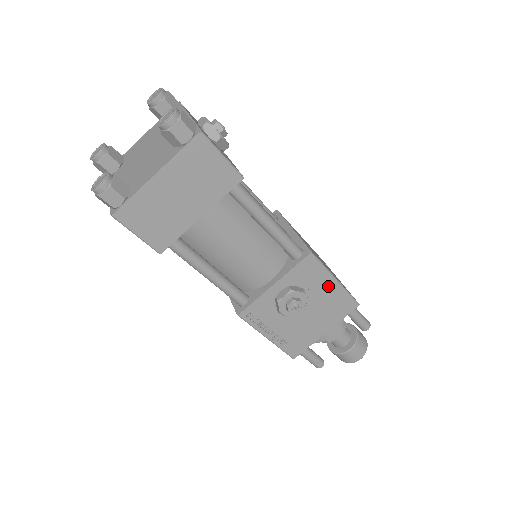
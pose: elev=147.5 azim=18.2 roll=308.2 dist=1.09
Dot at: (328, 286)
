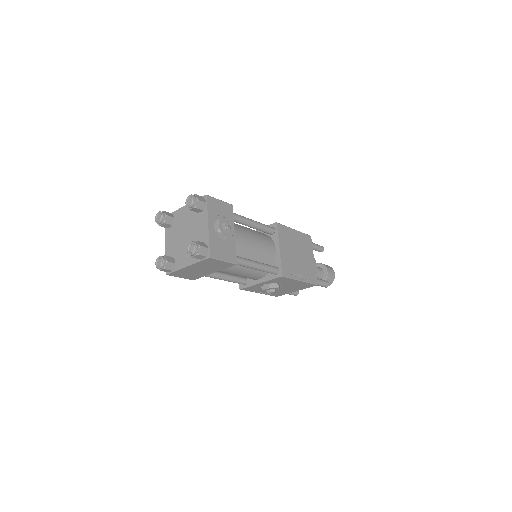
Dot at: (295, 282)
